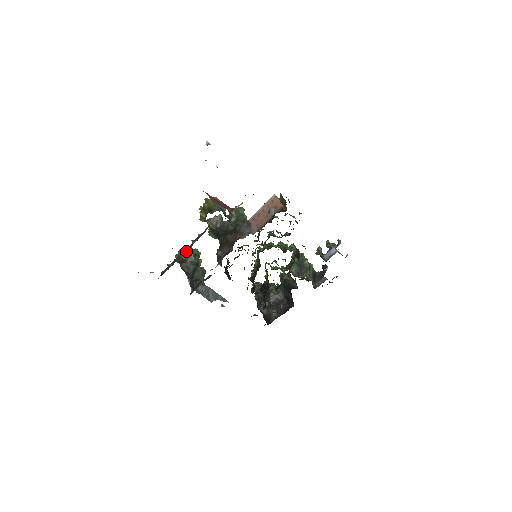
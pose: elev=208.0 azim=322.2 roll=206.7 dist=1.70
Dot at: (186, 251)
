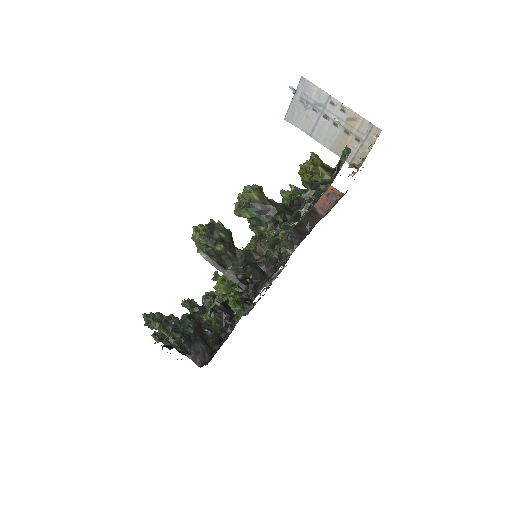
Dot at: (223, 226)
